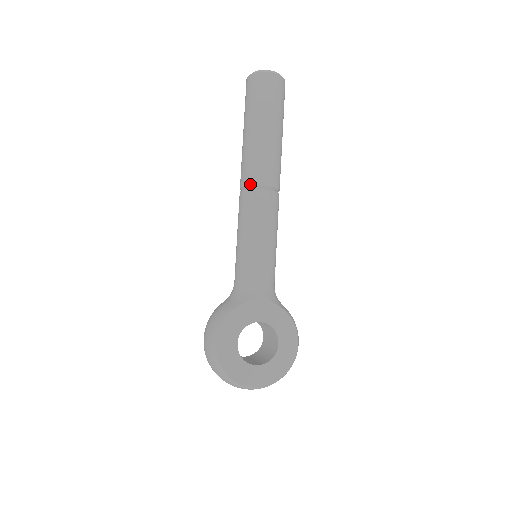
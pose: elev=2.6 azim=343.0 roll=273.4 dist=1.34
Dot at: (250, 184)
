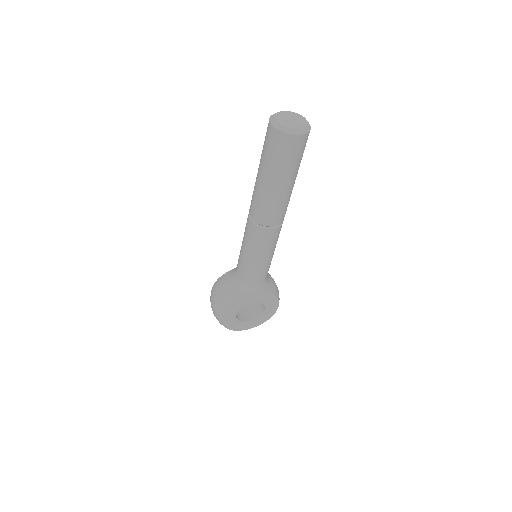
Dot at: (259, 223)
